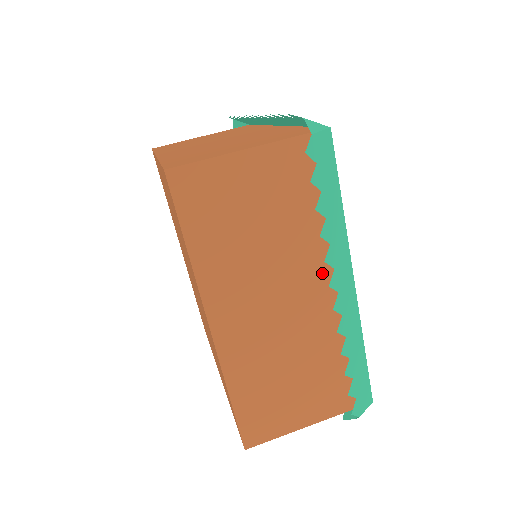
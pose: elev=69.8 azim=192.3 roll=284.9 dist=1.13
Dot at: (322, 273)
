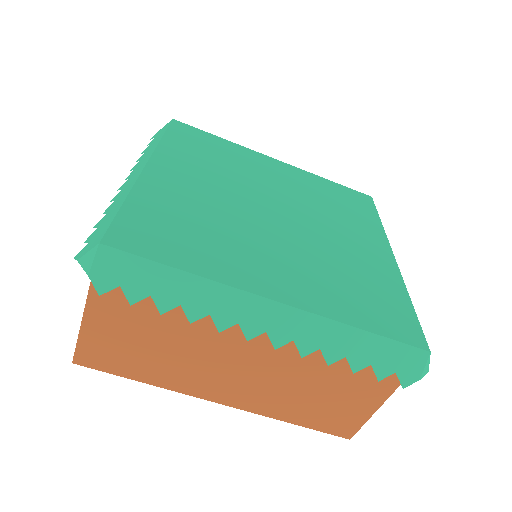
Dot at: occluded
